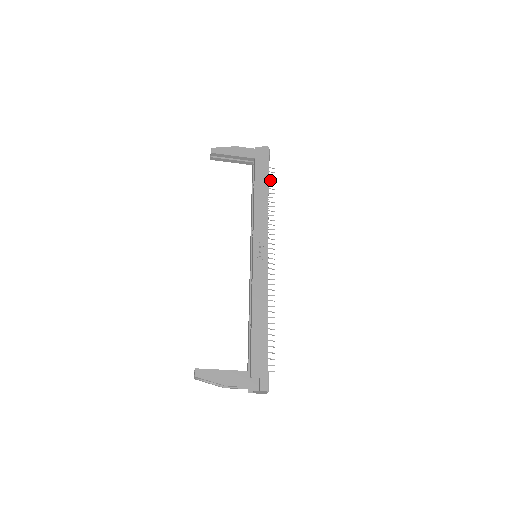
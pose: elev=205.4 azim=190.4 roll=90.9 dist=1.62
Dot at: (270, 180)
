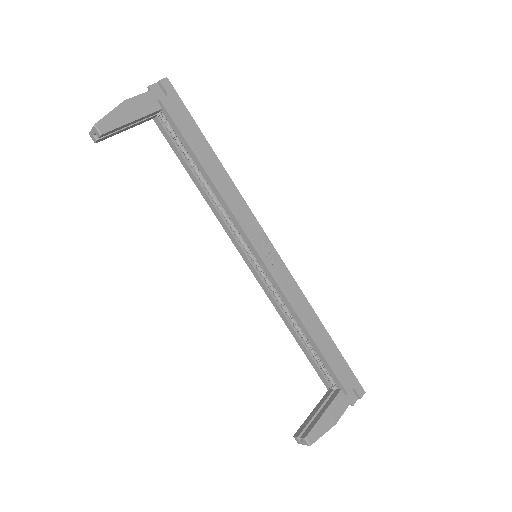
Dot at: occluded
